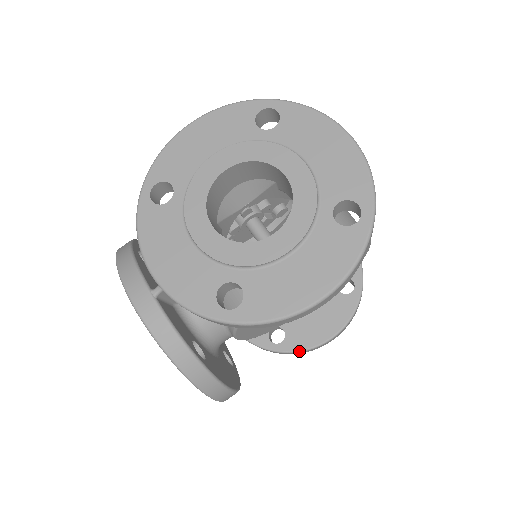
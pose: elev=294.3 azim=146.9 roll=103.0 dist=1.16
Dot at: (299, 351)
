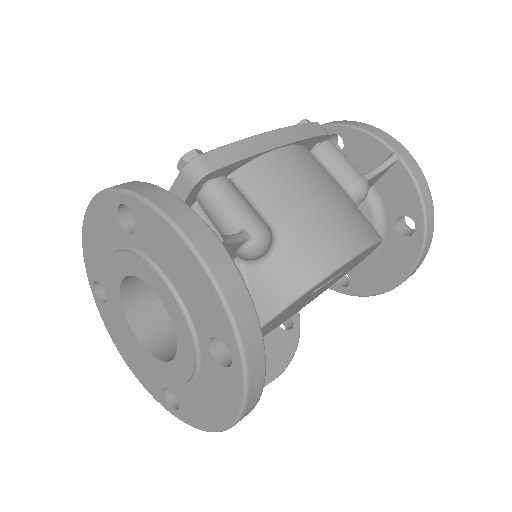
Dot at: (366, 296)
